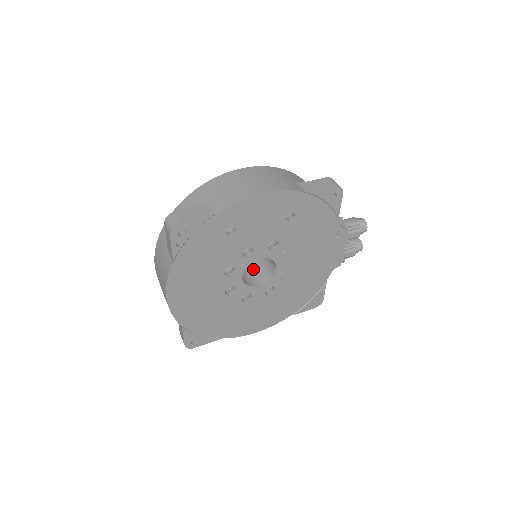
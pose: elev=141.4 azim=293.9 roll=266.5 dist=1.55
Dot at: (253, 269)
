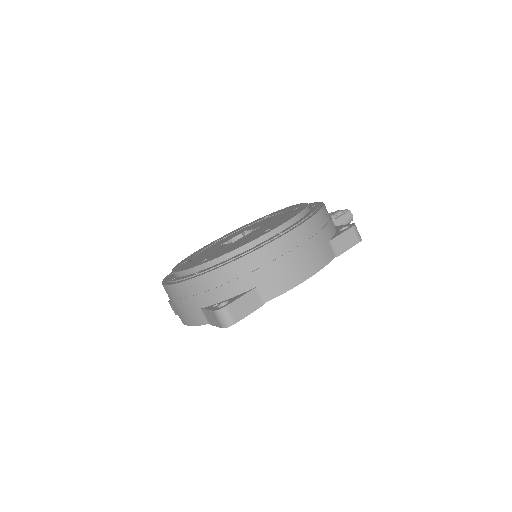
Dot at: occluded
